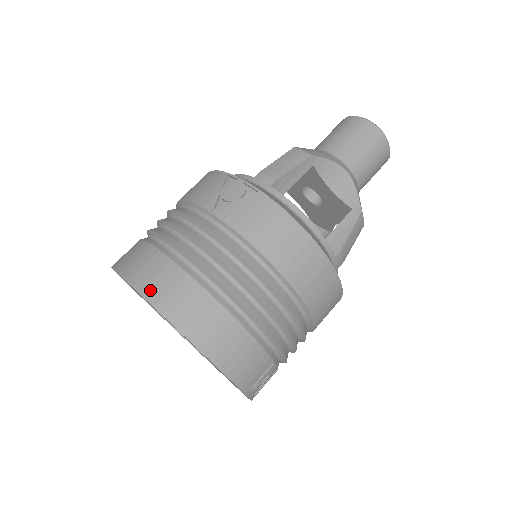
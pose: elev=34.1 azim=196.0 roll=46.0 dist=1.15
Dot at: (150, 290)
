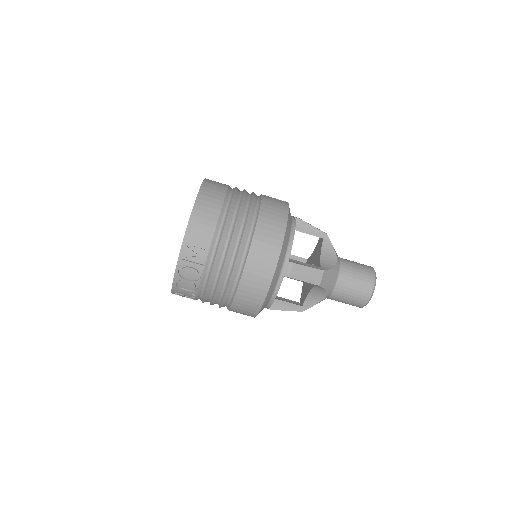
Dot at: (210, 180)
